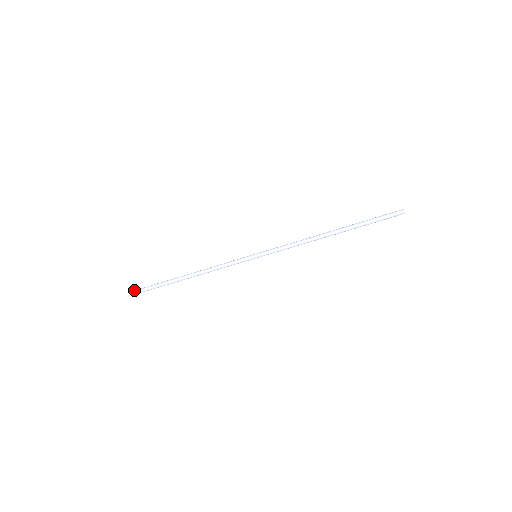
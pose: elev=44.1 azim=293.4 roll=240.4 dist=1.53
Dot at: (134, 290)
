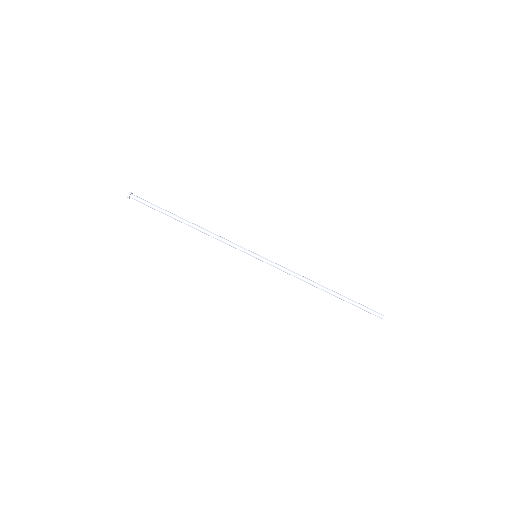
Dot at: (131, 192)
